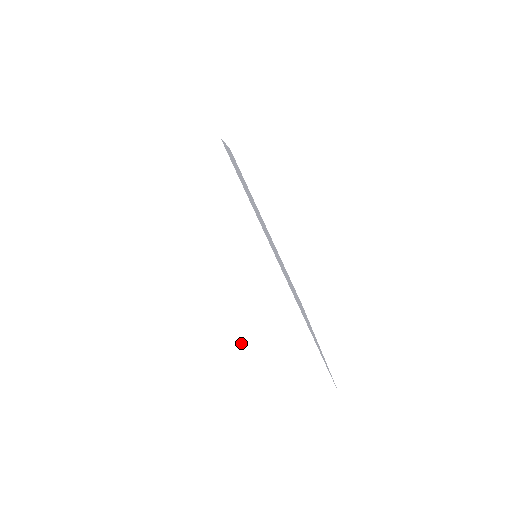
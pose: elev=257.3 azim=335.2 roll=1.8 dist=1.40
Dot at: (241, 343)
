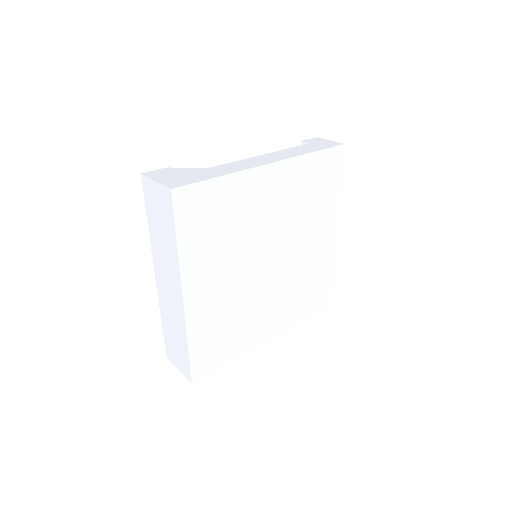
Dot at: (160, 306)
